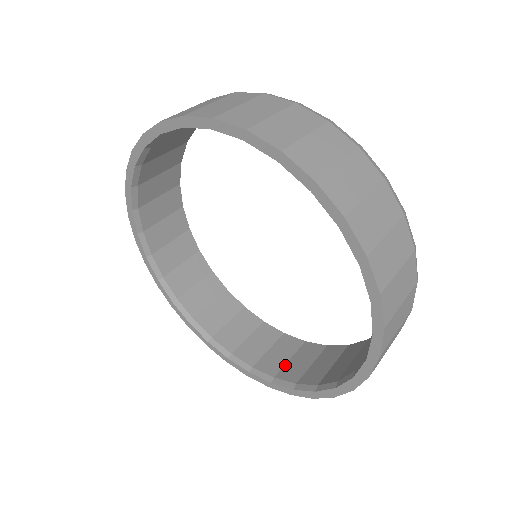
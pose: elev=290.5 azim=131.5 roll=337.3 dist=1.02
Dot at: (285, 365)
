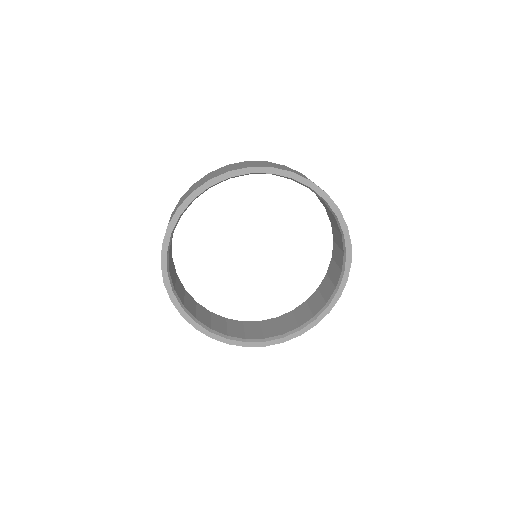
Dot at: (311, 311)
